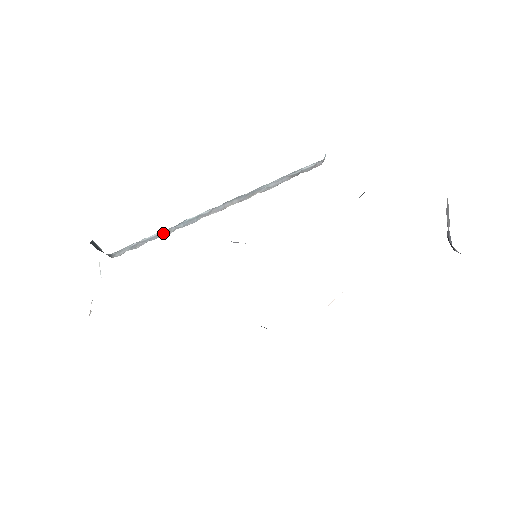
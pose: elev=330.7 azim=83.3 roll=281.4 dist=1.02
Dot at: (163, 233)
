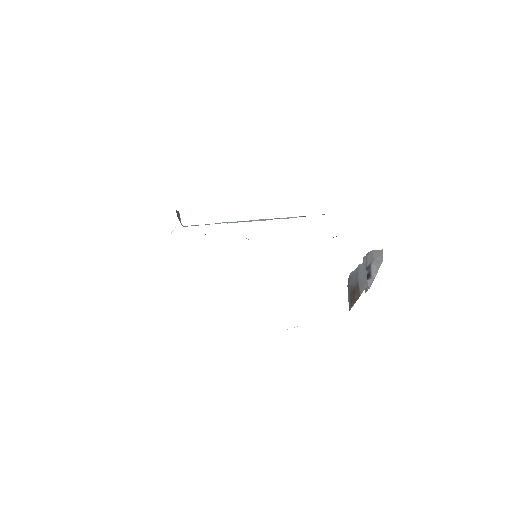
Dot at: (216, 223)
